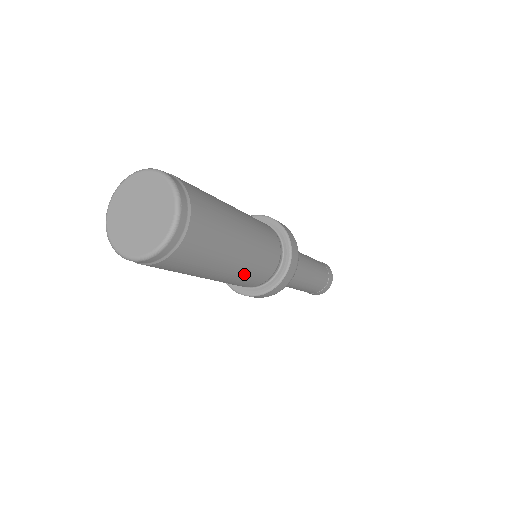
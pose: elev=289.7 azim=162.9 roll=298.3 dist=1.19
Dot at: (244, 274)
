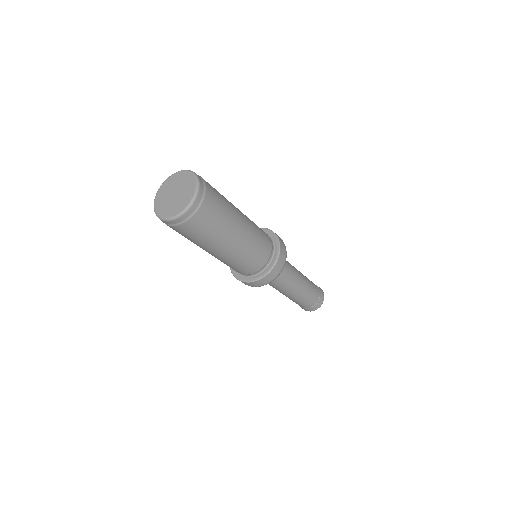
Dot at: occluded
